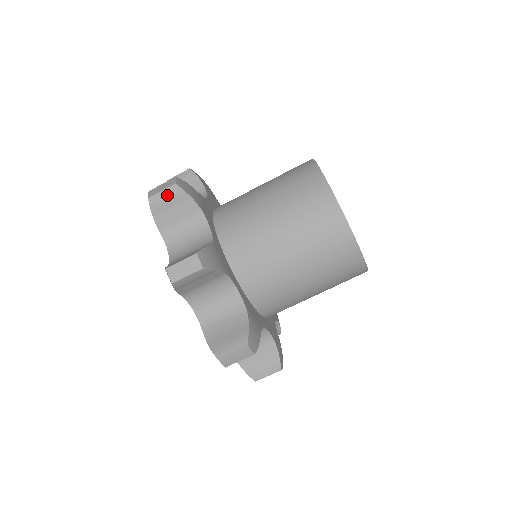
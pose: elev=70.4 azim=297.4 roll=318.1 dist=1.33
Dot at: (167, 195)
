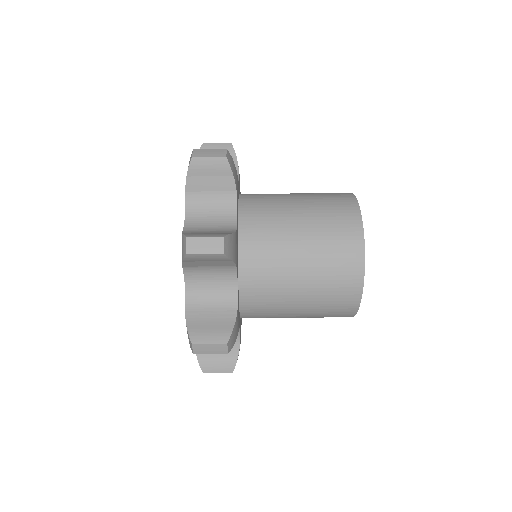
Dot at: (212, 163)
